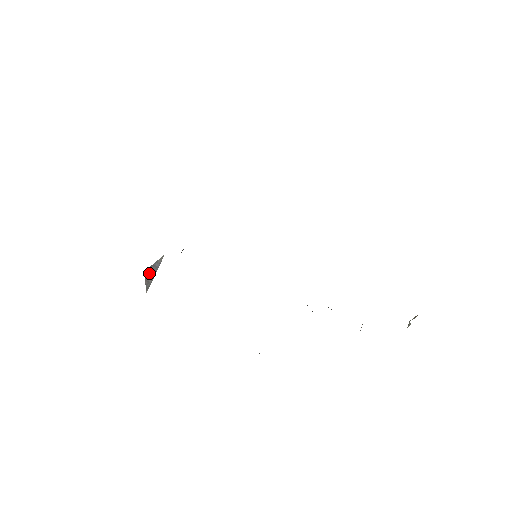
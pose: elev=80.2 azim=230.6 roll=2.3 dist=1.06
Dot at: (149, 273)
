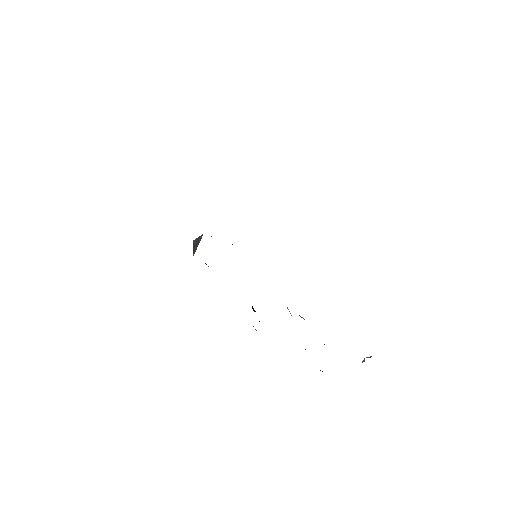
Dot at: (195, 243)
